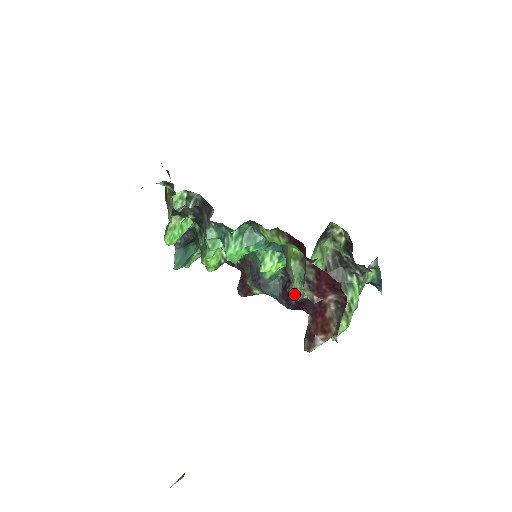
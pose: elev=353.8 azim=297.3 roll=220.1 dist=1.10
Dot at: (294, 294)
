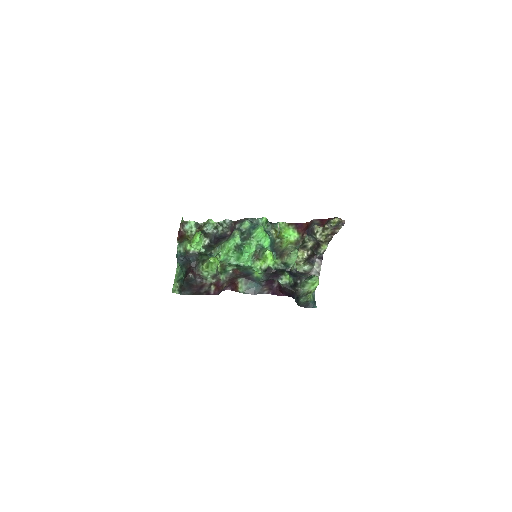
Dot at: (296, 249)
